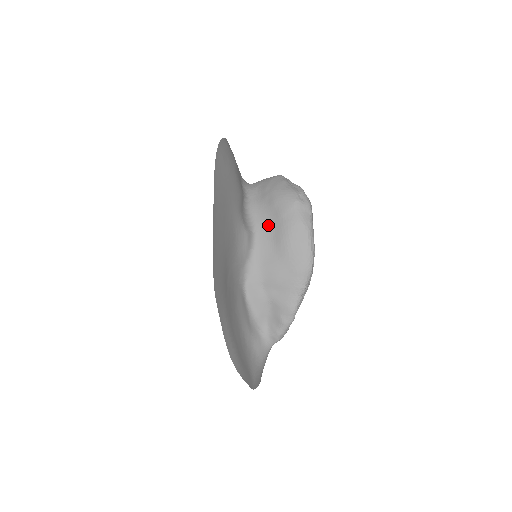
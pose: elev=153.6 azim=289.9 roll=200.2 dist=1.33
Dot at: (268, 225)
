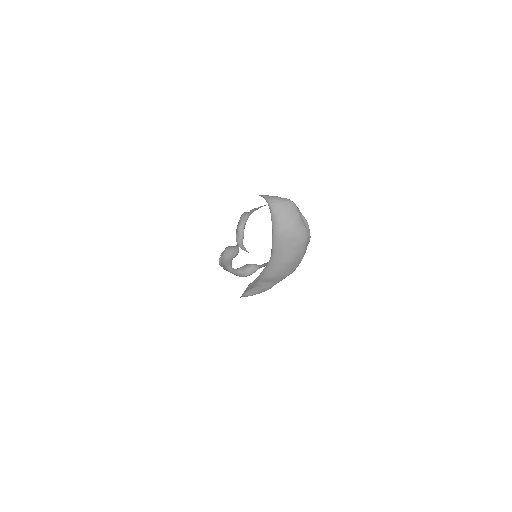
Dot at: (281, 250)
